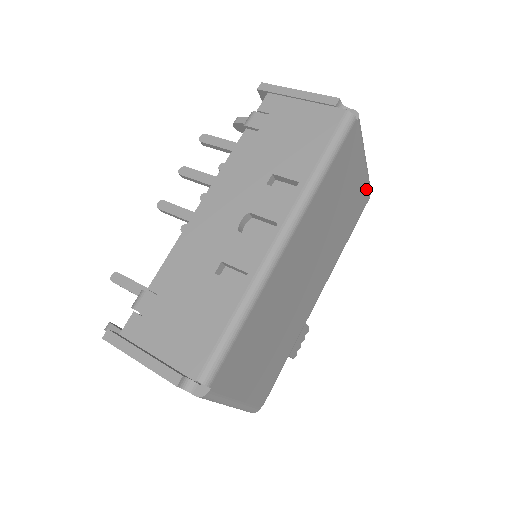
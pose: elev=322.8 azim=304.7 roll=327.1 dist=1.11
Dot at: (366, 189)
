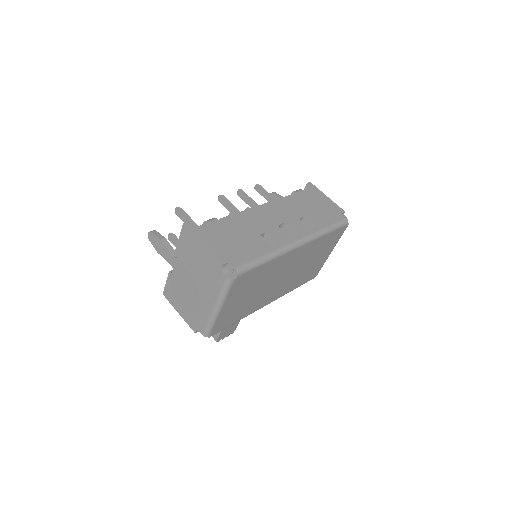
Dot at: (319, 270)
